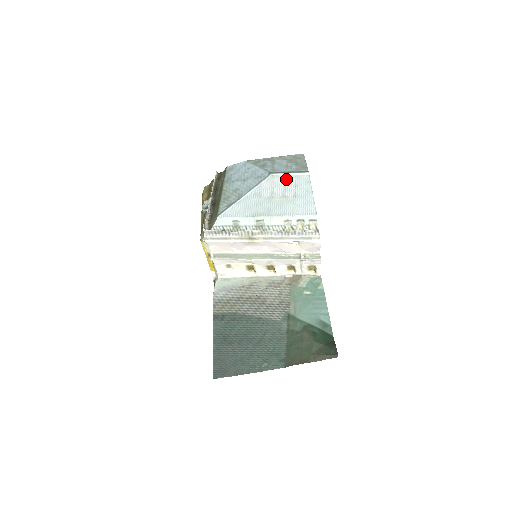
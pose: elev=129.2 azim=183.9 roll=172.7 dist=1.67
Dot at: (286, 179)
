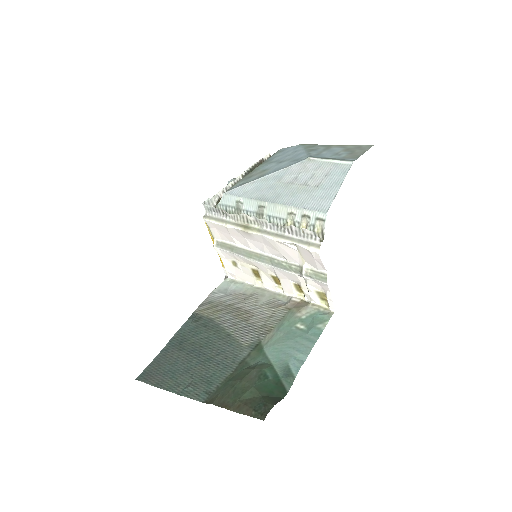
Dot at: (321, 165)
